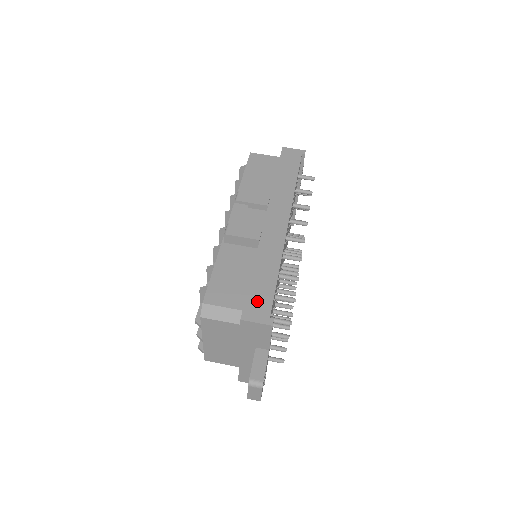
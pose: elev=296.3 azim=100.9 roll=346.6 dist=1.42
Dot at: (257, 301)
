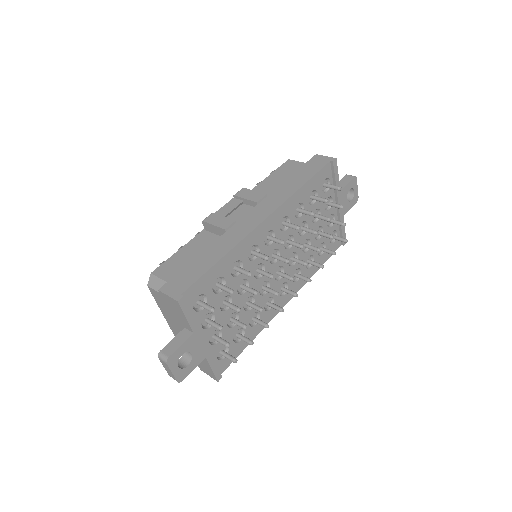
Dot at: (183, 278)
